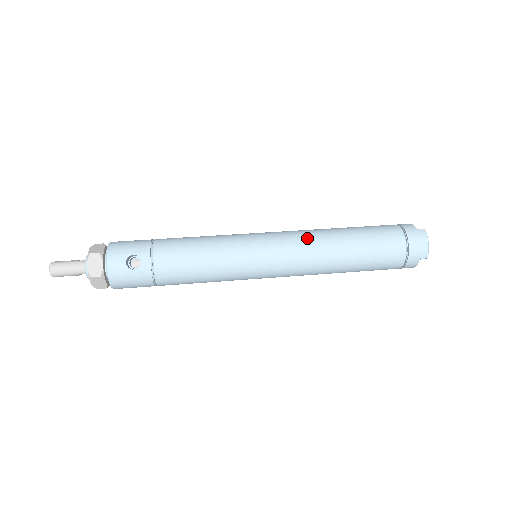
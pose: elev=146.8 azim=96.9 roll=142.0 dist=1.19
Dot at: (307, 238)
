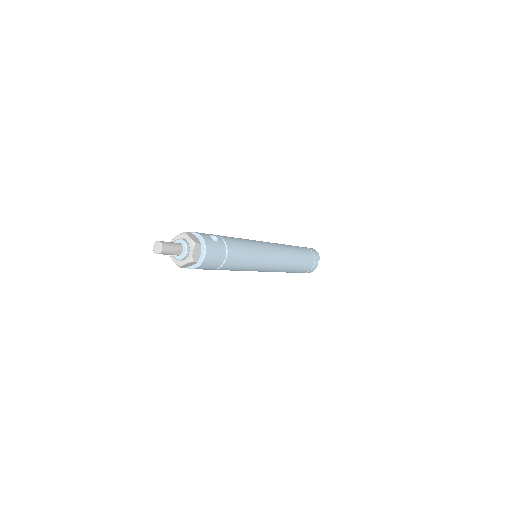
Dot at: occluded
